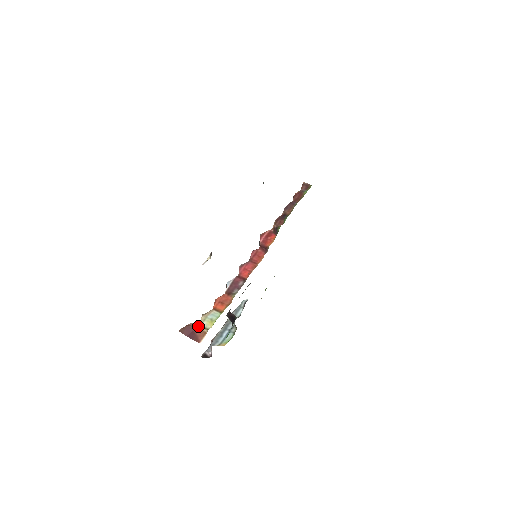
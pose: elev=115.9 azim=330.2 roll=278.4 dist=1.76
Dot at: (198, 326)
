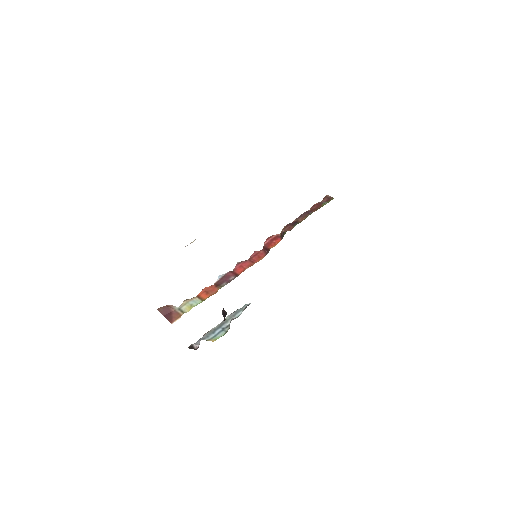
Dot at: (177, 309)
